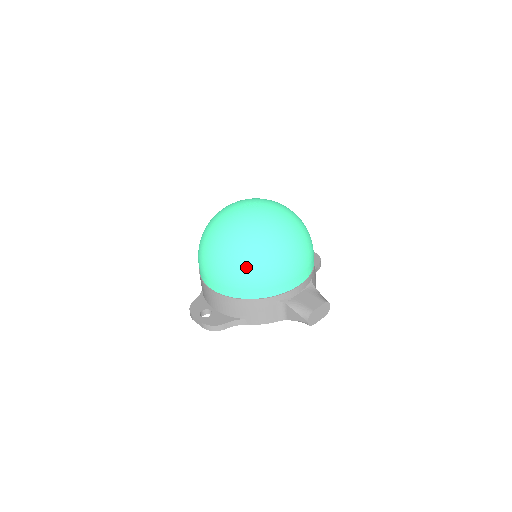
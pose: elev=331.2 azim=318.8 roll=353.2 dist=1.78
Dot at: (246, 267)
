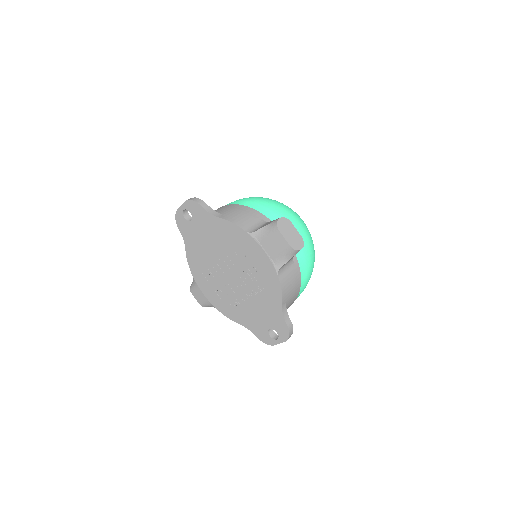
Dot at: (266, 198)
